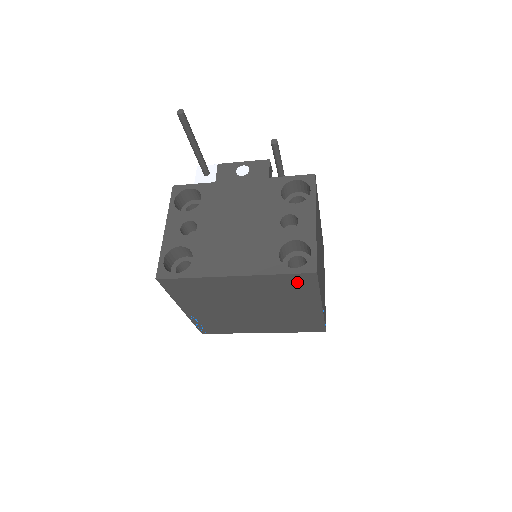
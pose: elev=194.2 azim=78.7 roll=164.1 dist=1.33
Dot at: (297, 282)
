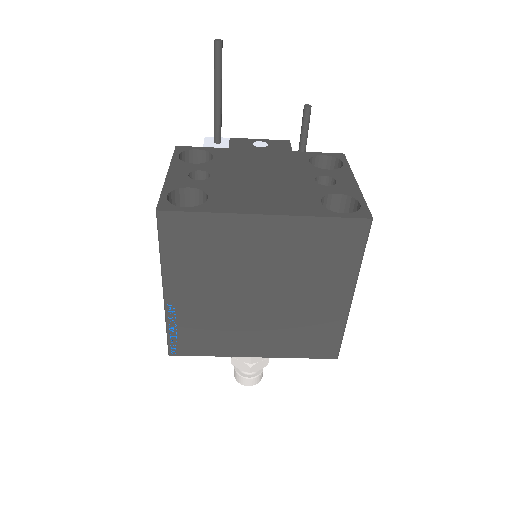
Dot at: (342, 238)
